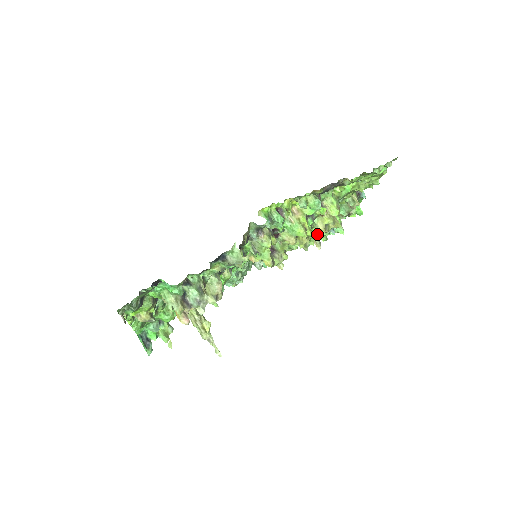
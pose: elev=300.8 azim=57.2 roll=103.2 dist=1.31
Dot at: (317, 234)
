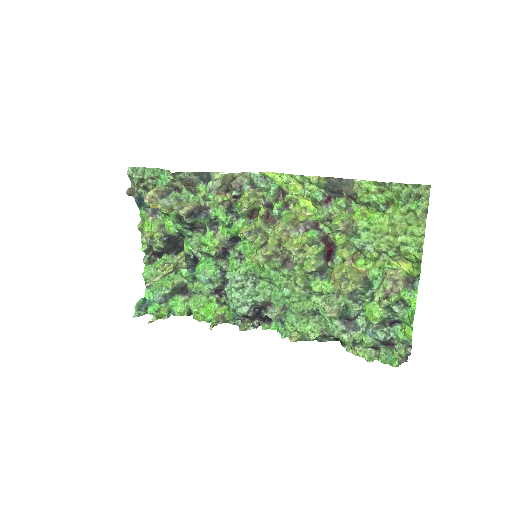
Dot at: (341, 304)
